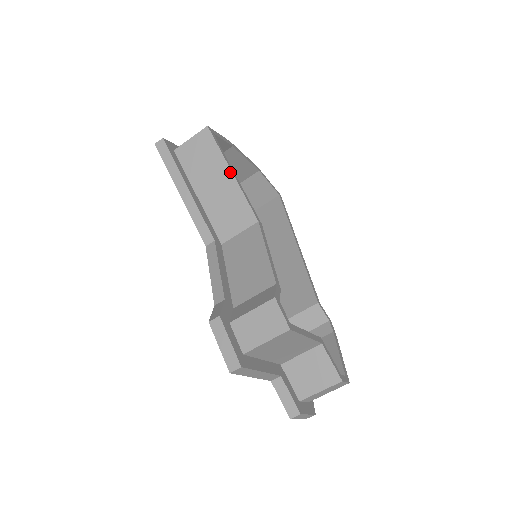
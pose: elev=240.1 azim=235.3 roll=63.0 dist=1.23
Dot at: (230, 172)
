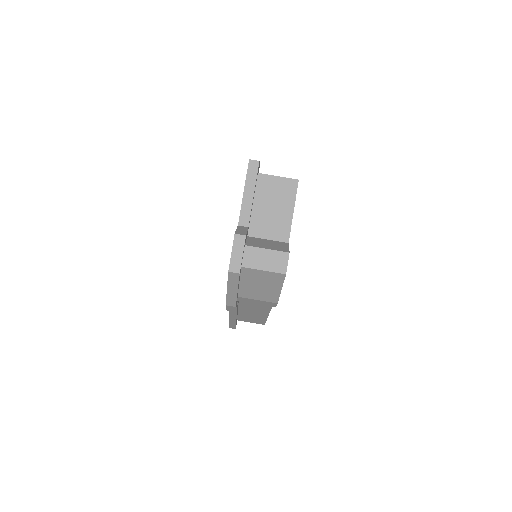
Dot at: occluded
